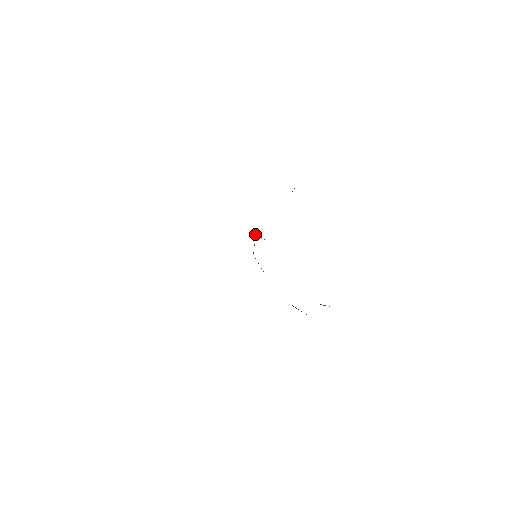
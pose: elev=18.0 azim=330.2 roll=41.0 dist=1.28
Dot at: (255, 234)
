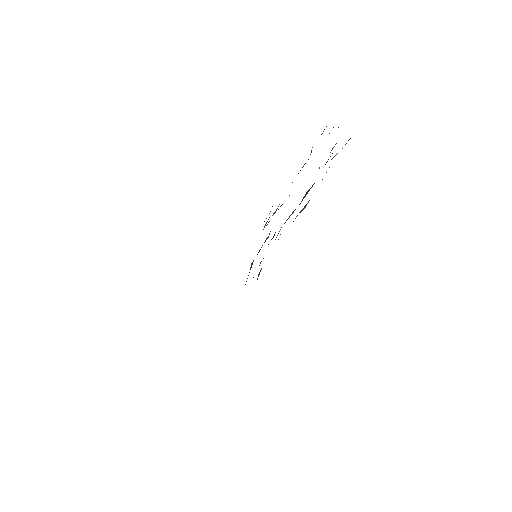
Dot at: occluded
